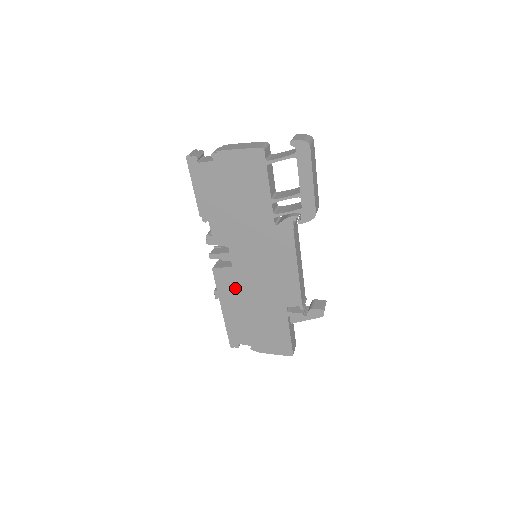
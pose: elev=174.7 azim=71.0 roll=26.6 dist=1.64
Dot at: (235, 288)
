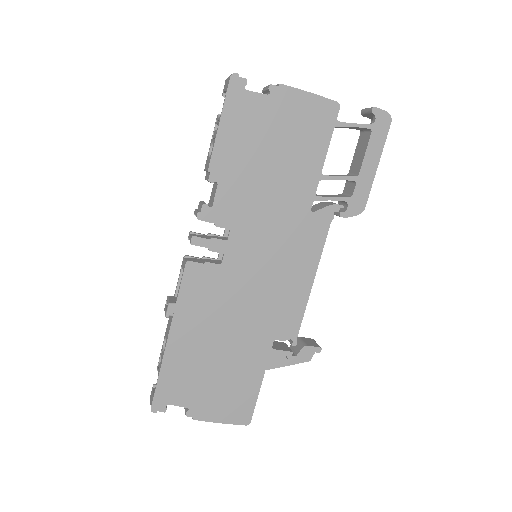
Dot at: (209, 301)
